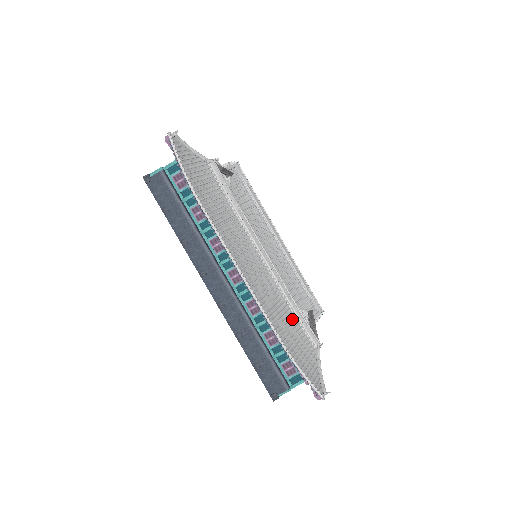
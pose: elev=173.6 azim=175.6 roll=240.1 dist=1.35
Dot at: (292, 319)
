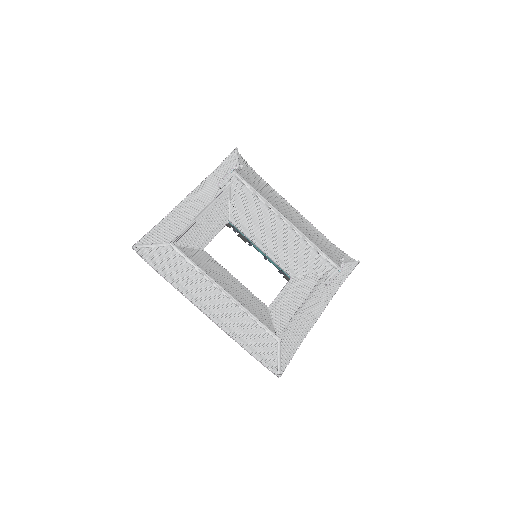
Dot at: (255, 328)
